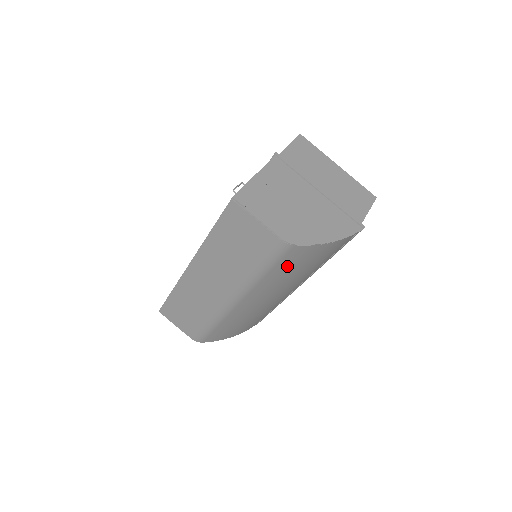
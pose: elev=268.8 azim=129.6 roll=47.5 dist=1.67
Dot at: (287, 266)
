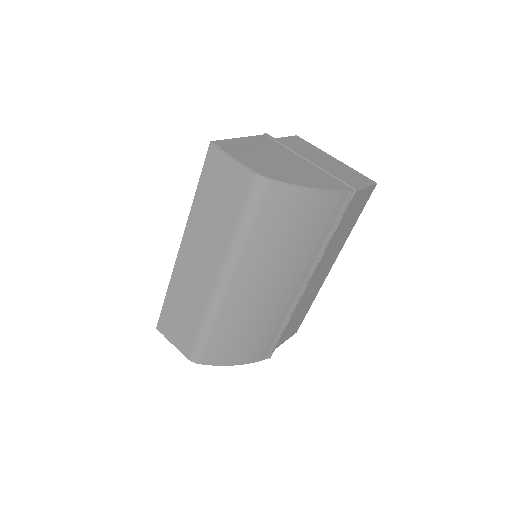
Dot at: (271, 221)
